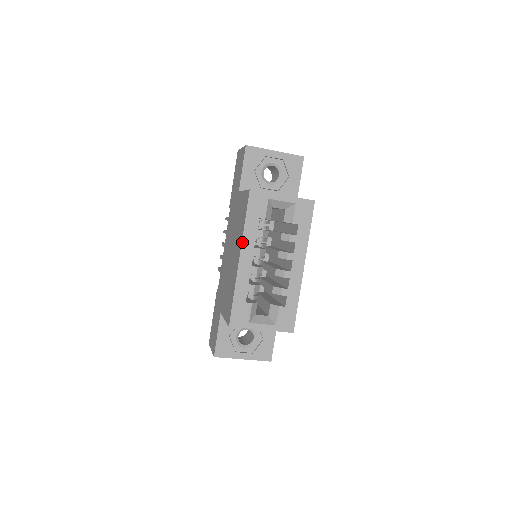
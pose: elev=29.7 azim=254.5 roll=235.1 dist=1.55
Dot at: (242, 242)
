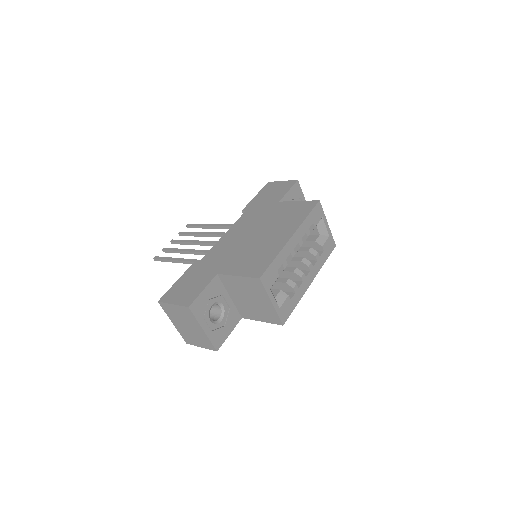
Dot at: (299, 227)
